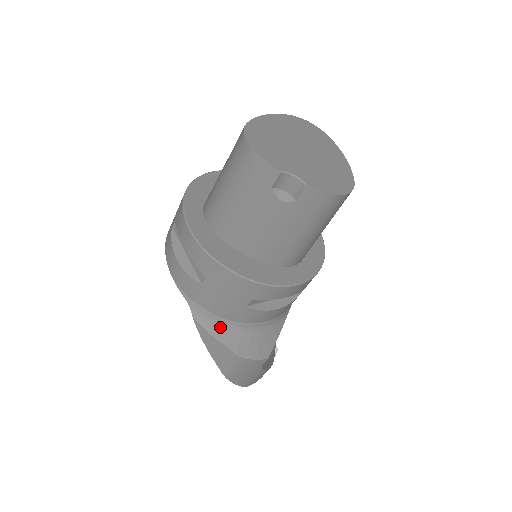
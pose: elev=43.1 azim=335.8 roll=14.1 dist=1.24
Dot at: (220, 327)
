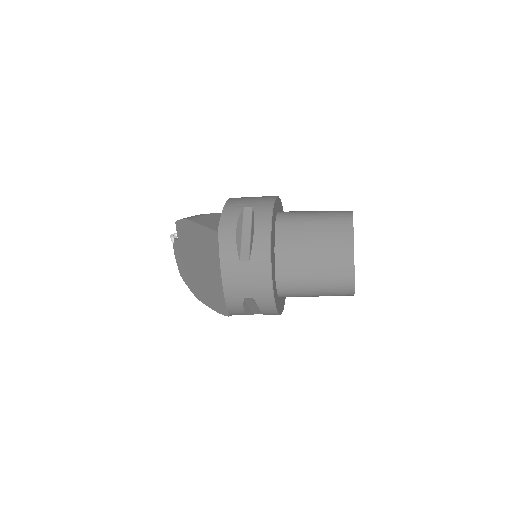
Dot at: occluded
